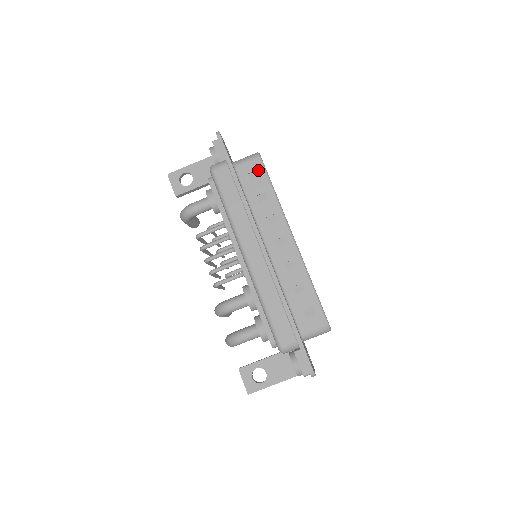
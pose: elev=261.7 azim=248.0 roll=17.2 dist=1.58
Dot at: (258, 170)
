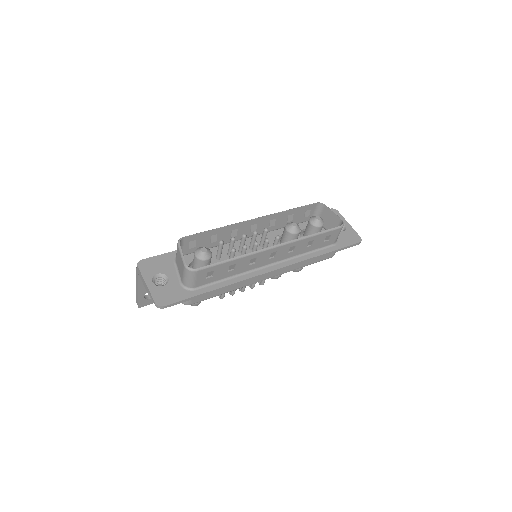
Dot at: (208, 272)
